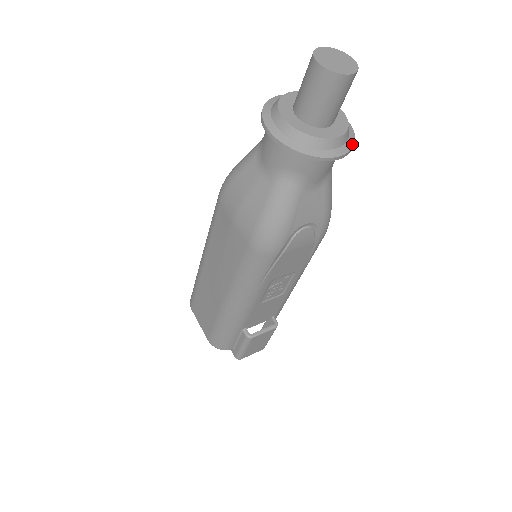
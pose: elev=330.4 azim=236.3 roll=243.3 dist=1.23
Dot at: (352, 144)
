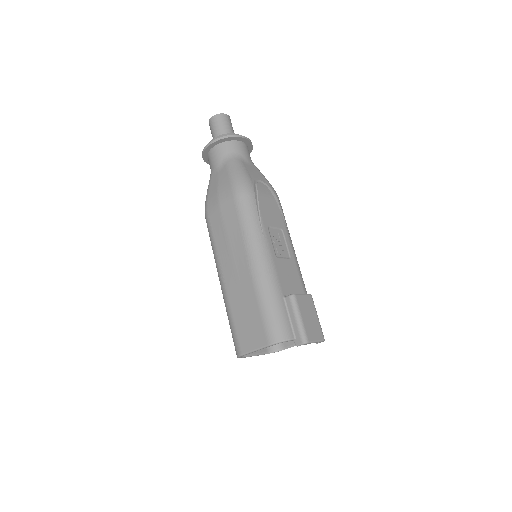
Dot at: (251, 143)
